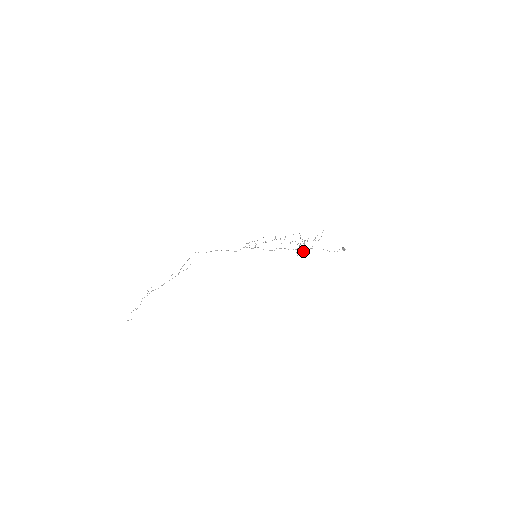
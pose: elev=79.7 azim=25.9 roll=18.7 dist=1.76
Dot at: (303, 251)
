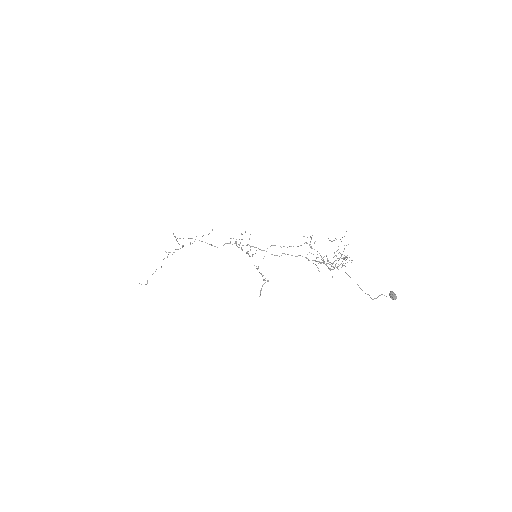
Dot at: occluded
